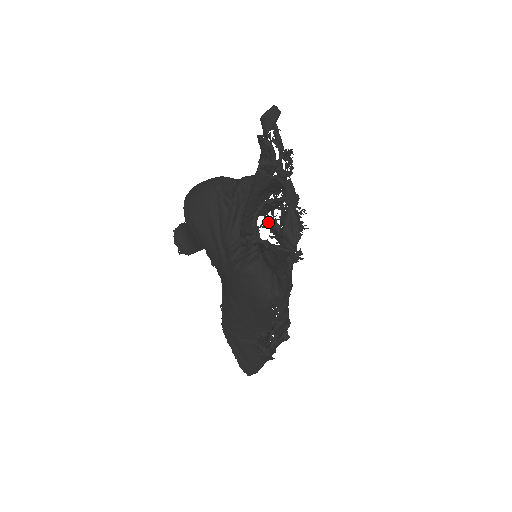
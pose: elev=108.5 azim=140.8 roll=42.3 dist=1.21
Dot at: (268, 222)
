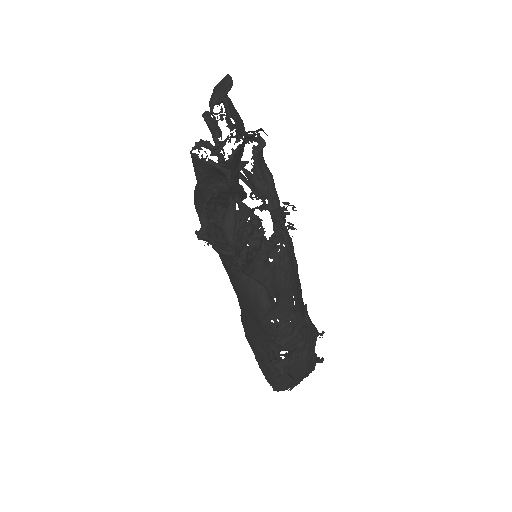
Dot at: occluded
